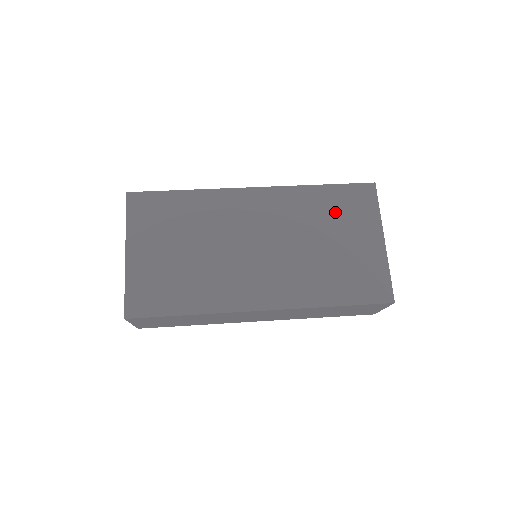
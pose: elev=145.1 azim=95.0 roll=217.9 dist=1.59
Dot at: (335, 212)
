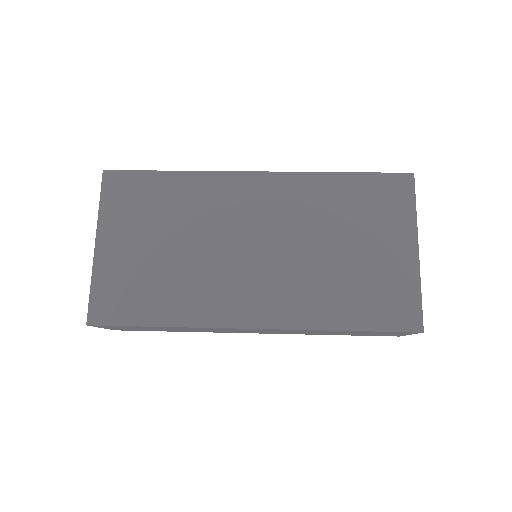
Dot at: (357, 209)
